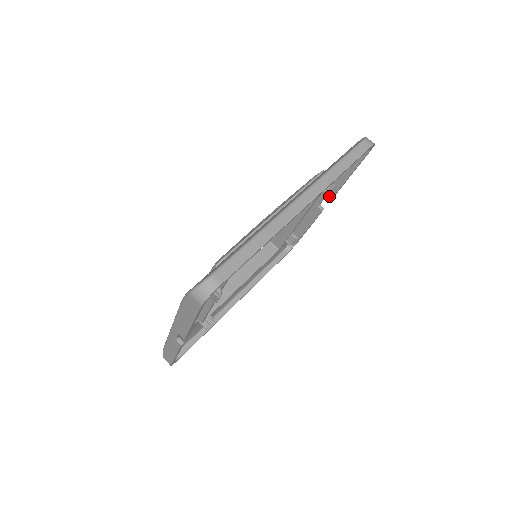
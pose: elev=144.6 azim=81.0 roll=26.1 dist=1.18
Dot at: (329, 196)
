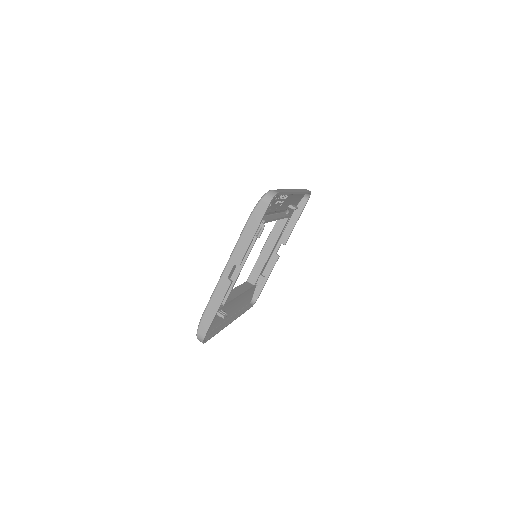
Dot at: (284, 242)
